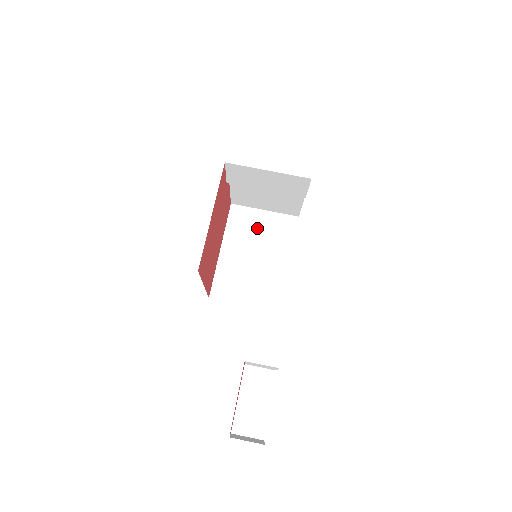
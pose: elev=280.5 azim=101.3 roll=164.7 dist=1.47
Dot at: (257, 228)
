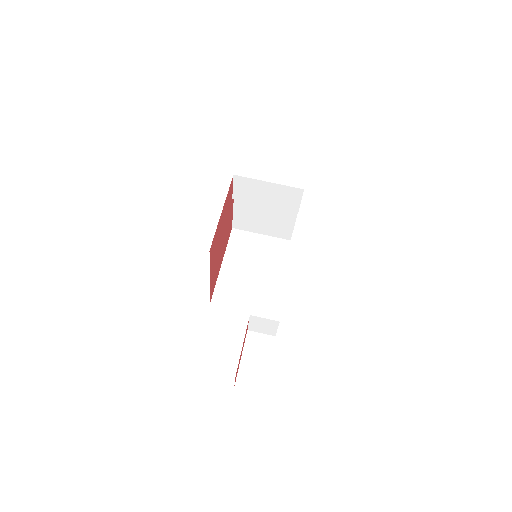
Dot at: (254, 248)
